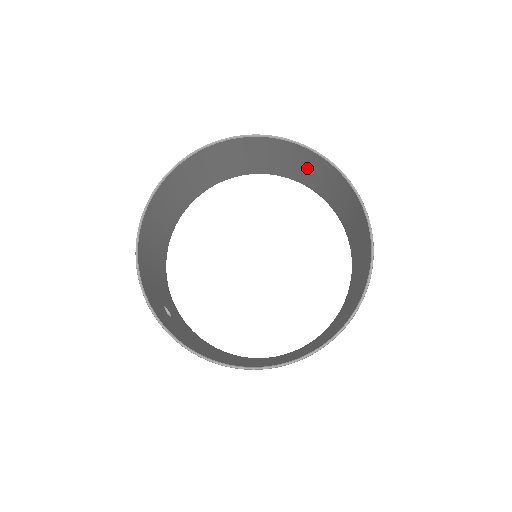
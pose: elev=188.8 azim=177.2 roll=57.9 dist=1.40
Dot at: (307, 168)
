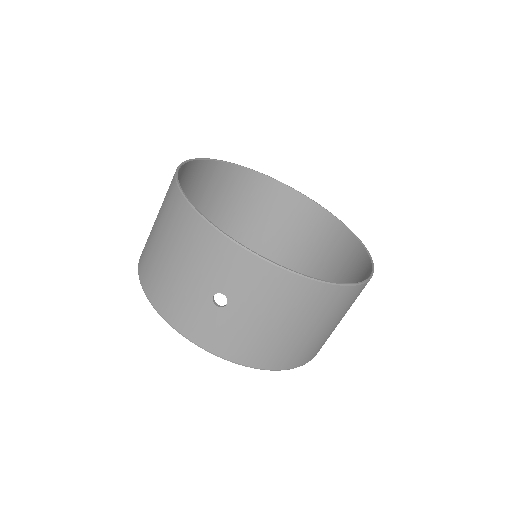
Dot at: (244, 208)
